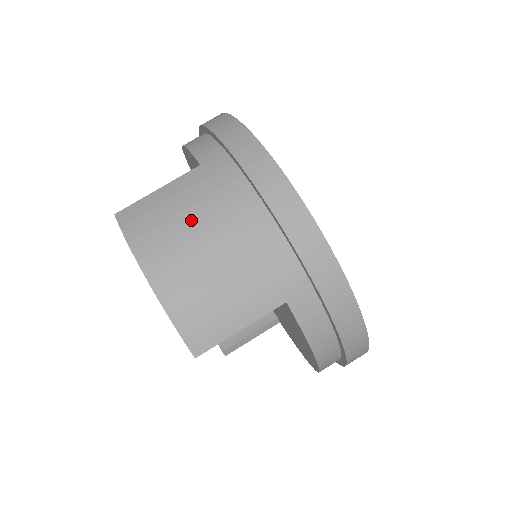
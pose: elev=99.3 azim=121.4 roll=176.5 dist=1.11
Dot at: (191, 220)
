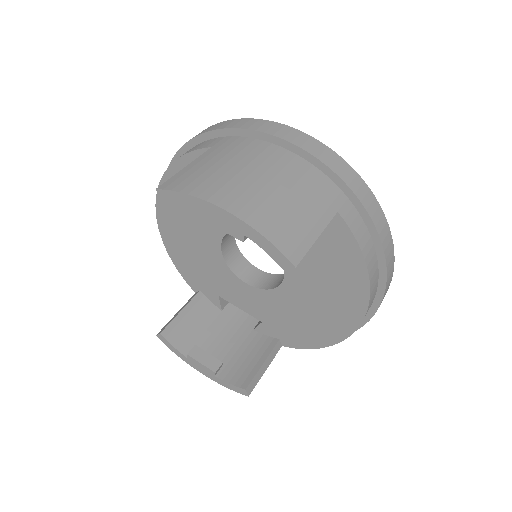
Dot at: (235, 168)
